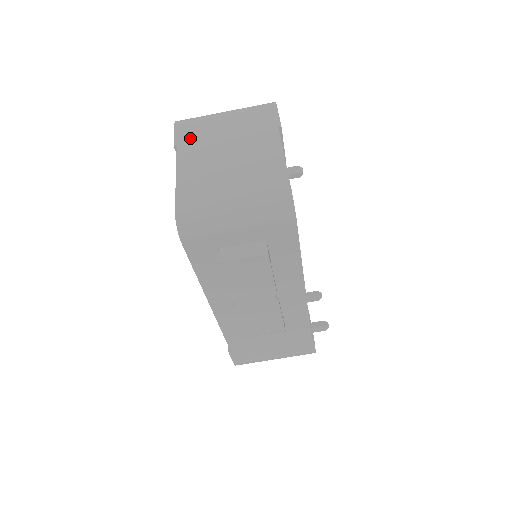
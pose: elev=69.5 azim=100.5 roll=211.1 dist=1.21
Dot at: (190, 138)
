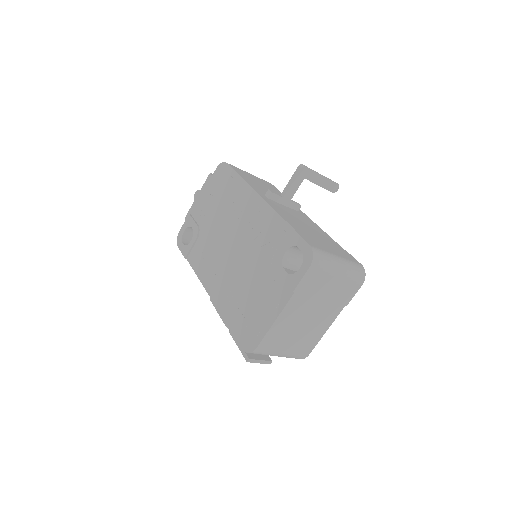
Dot at: (306, 290)
